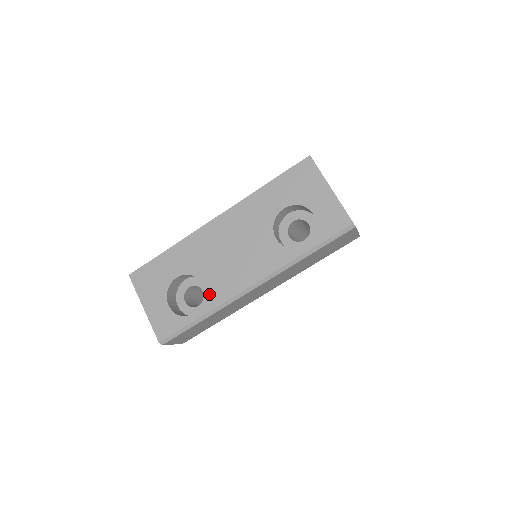
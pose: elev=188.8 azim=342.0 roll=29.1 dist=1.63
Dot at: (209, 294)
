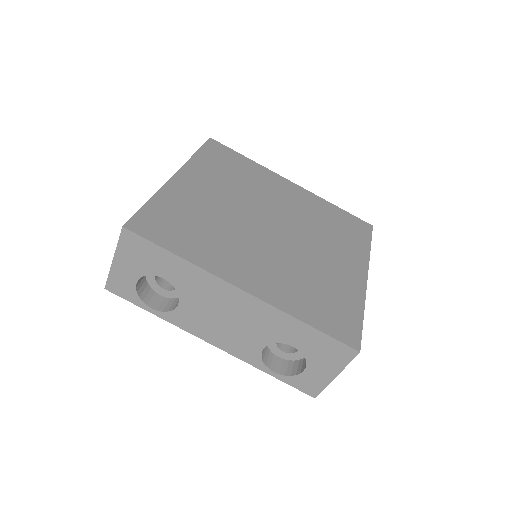
Dot at: (176, 314)
